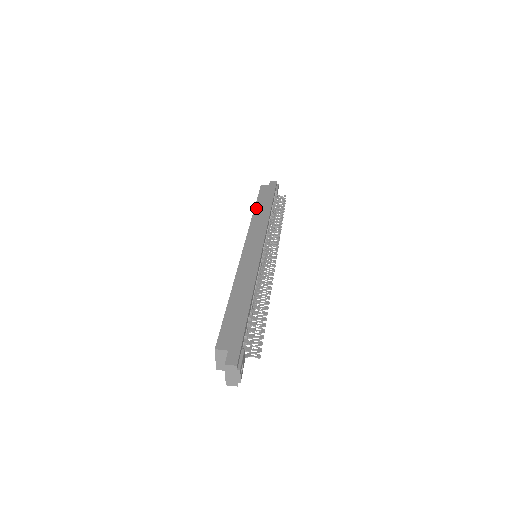
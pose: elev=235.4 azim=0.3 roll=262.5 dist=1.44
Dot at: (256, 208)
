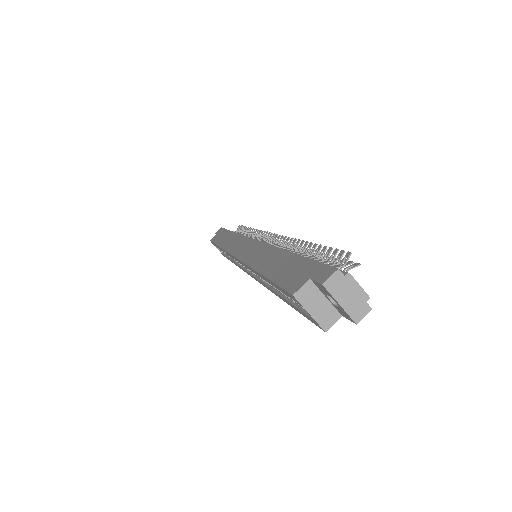
Dot at: (219, 244)
